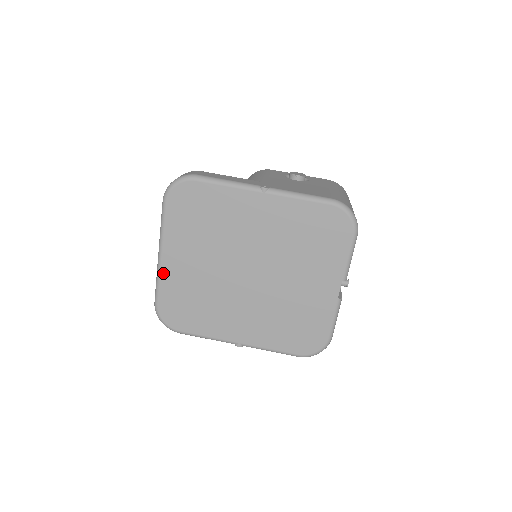
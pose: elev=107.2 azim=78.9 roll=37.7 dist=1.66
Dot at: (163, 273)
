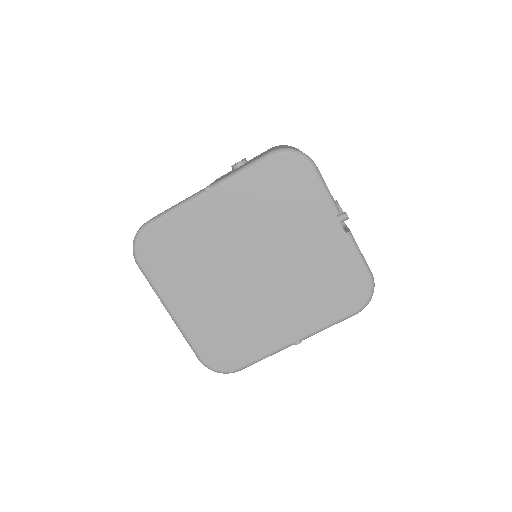
Dot at: (184, 327)
